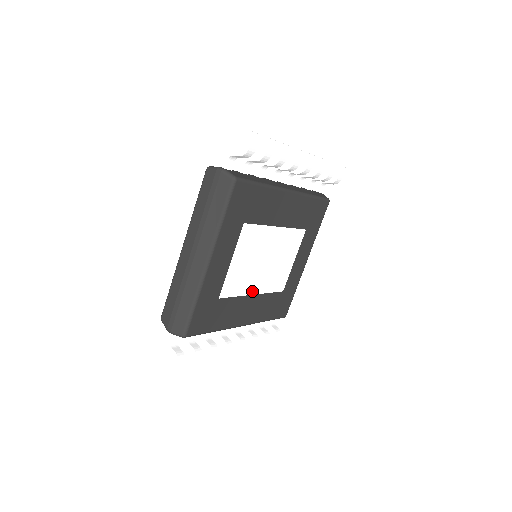
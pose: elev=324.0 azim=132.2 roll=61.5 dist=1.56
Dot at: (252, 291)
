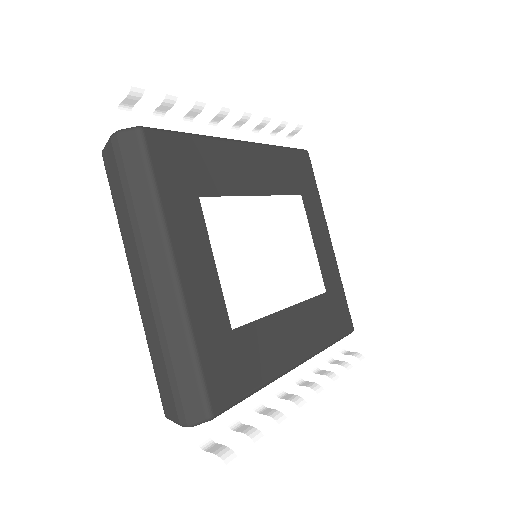
Dot at: (280, 303)
